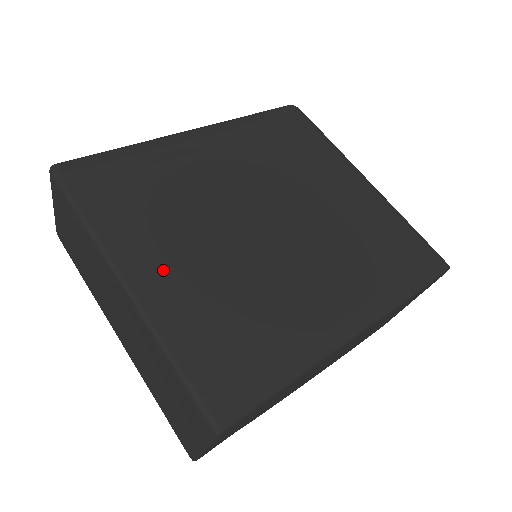
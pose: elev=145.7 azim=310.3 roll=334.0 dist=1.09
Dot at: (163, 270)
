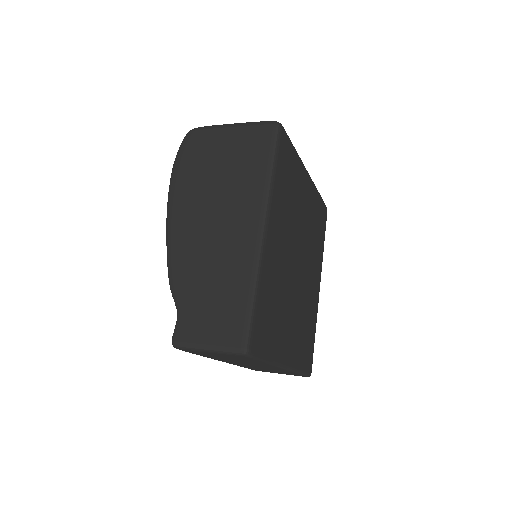
Dot at: (290, 344)
